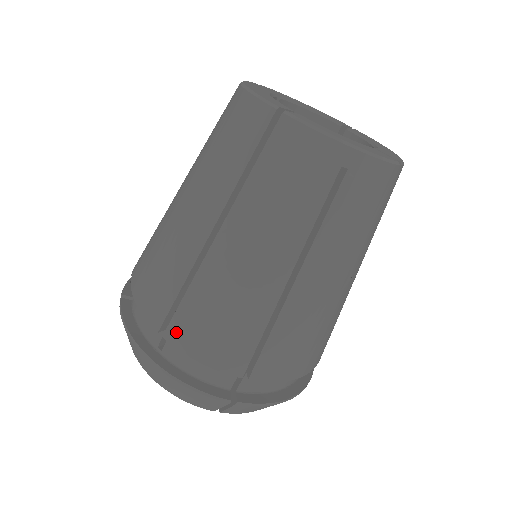
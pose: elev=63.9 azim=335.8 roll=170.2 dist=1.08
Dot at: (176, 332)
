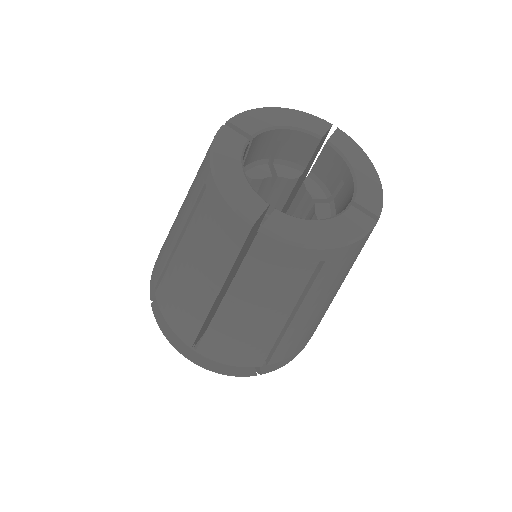
Dot at: (205, 351)
